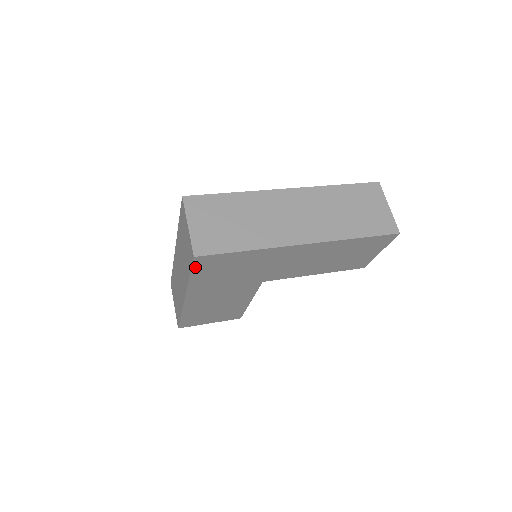
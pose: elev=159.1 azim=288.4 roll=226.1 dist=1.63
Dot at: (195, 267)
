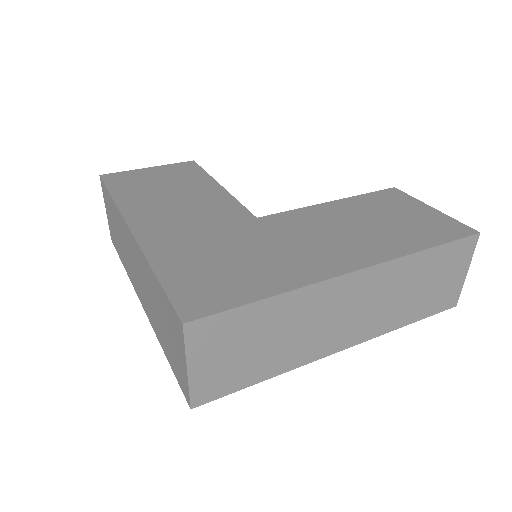
Dot at: occluded
